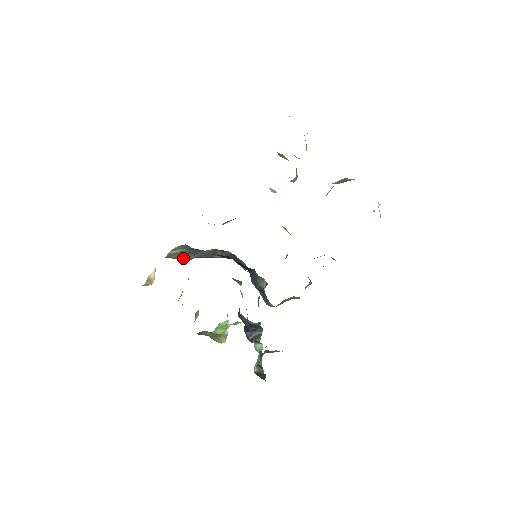
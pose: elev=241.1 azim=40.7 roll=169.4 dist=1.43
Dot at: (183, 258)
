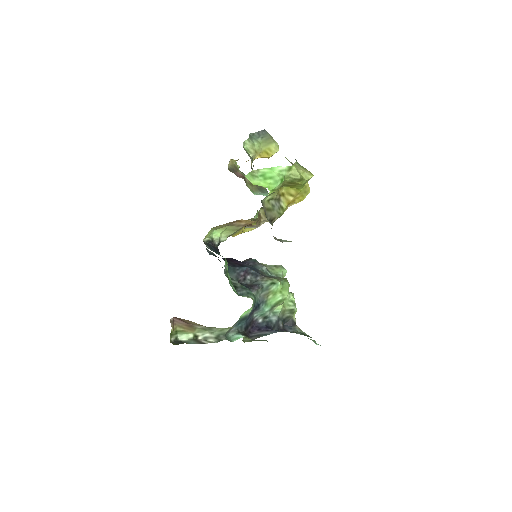
Dot at: occluded
